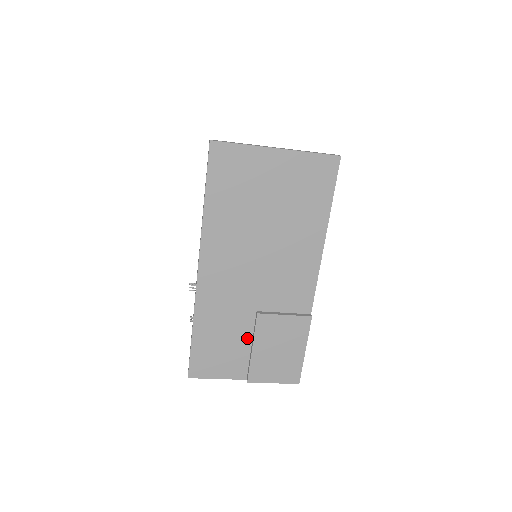
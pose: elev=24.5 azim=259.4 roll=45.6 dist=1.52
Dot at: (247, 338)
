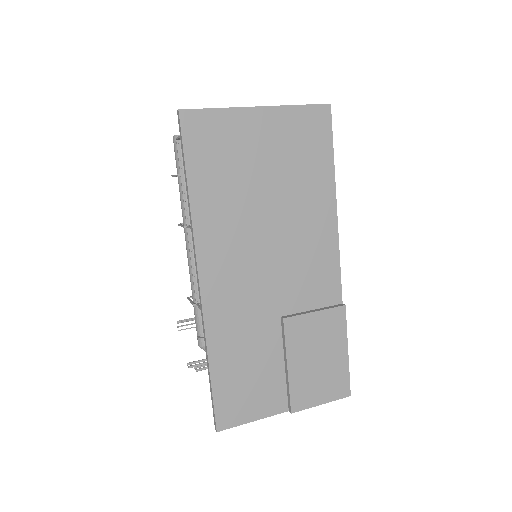
Dot at: (277, 355)
